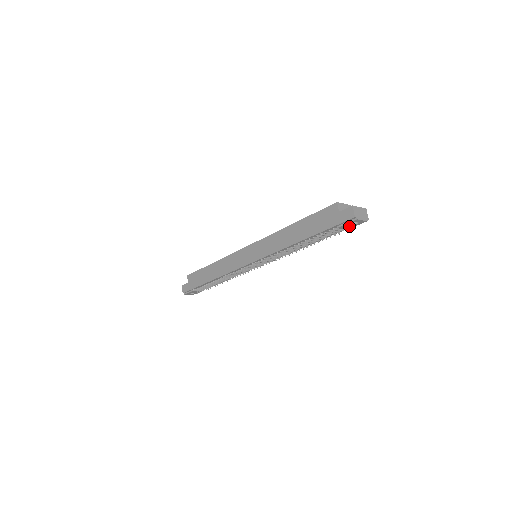
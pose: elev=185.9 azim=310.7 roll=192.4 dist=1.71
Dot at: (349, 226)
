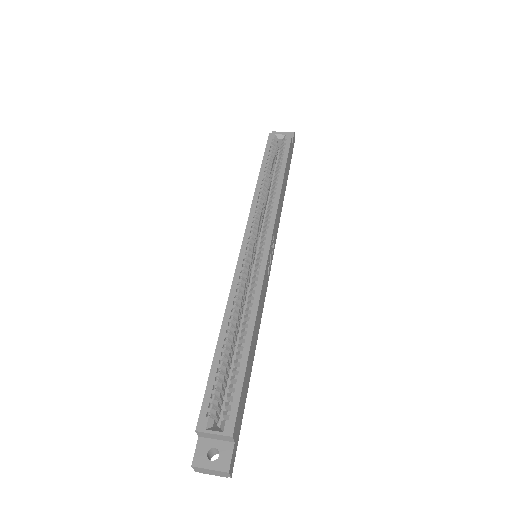
Dot at: occluded
